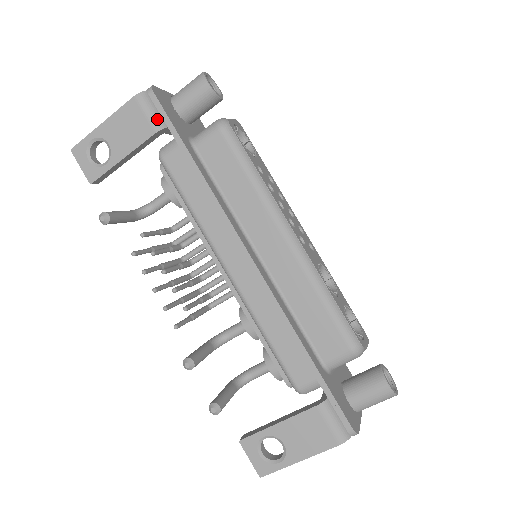
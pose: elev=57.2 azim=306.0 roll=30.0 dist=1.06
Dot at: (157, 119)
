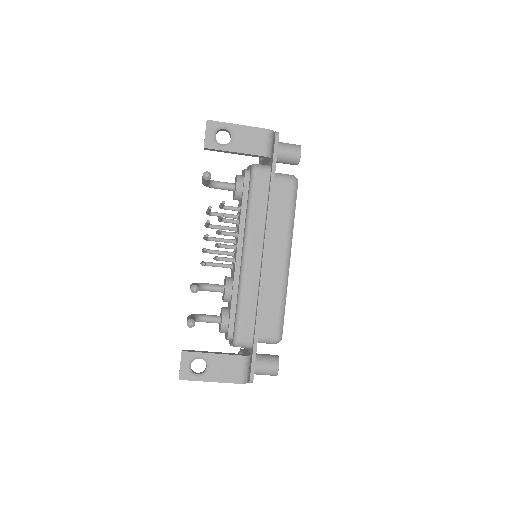
Dot at: (270, 150)
